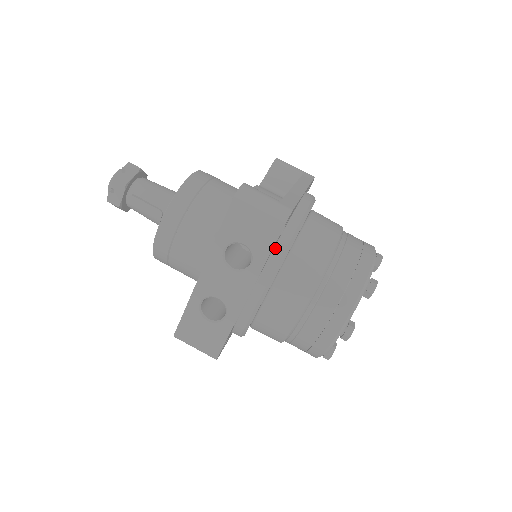
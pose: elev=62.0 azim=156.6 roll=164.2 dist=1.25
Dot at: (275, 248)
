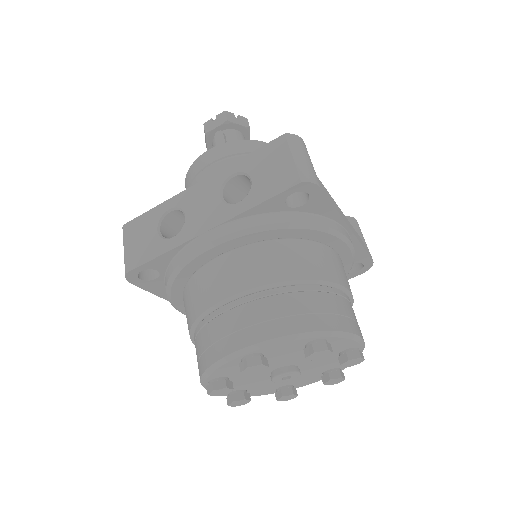
Dot at: (273, 213)
